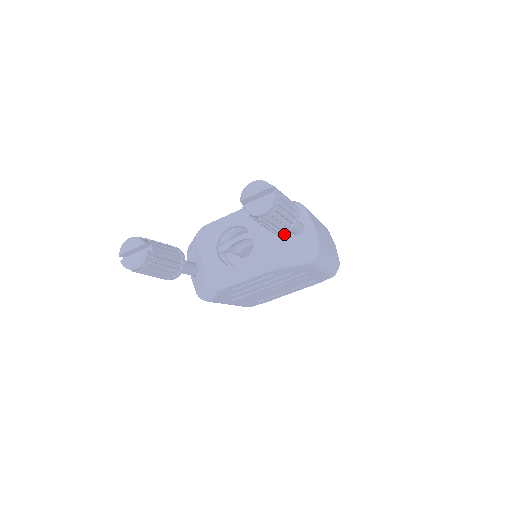
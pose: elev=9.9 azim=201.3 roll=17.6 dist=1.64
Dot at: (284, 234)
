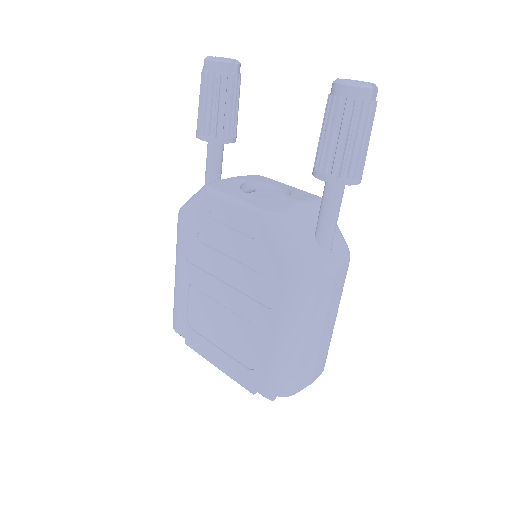
Dot at: (310, 224)
